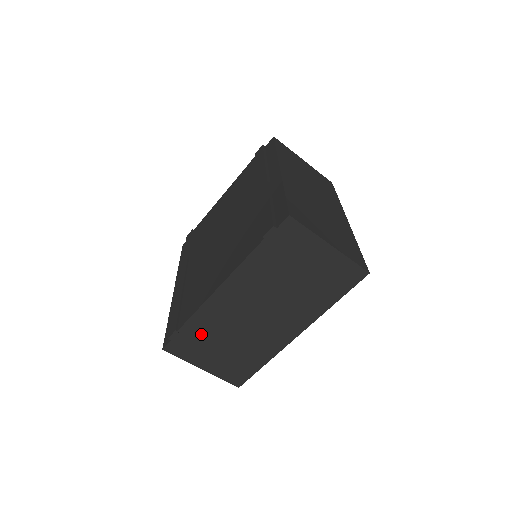
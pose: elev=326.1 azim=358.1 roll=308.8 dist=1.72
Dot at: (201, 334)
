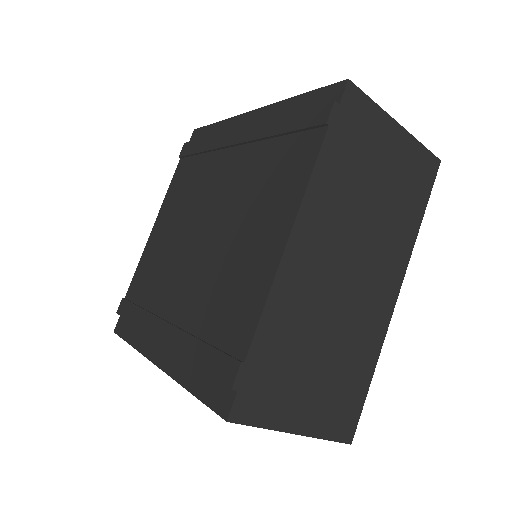
Dot at: (281, 352)
